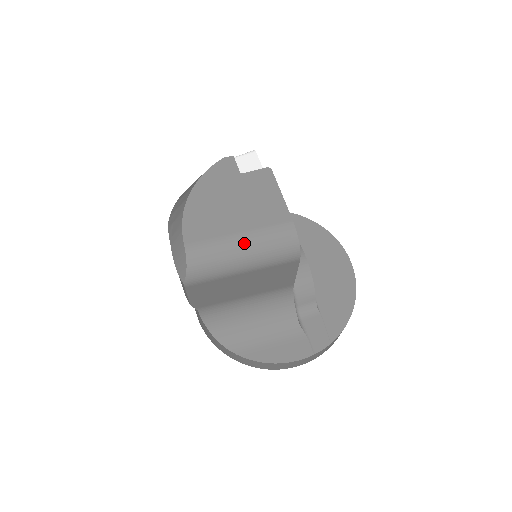
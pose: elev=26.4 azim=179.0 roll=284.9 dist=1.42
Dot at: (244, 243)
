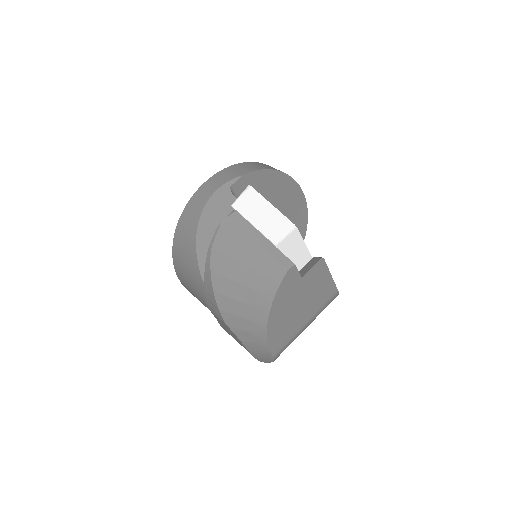
Dot at: occluded
